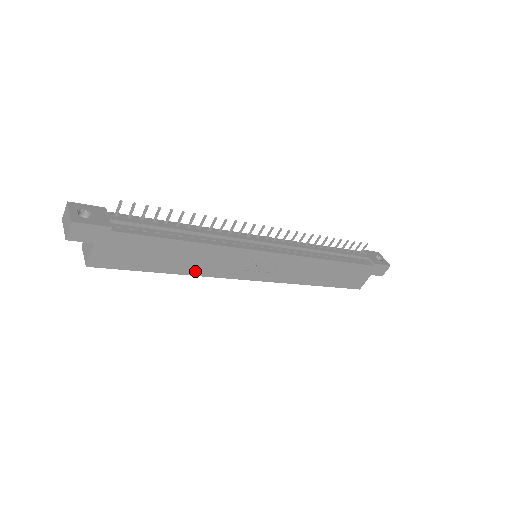
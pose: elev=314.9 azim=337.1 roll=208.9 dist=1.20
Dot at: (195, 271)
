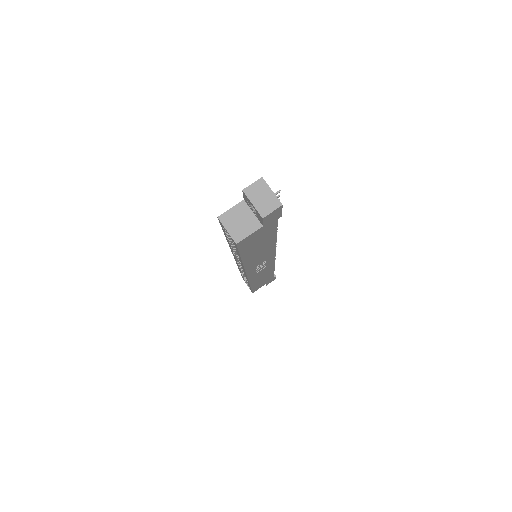
Dot at: (248, 263)
